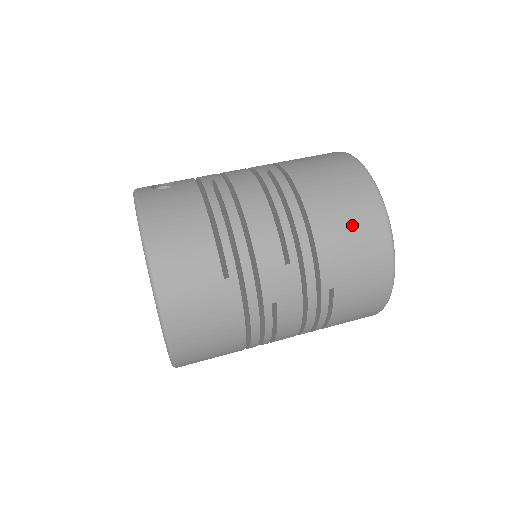
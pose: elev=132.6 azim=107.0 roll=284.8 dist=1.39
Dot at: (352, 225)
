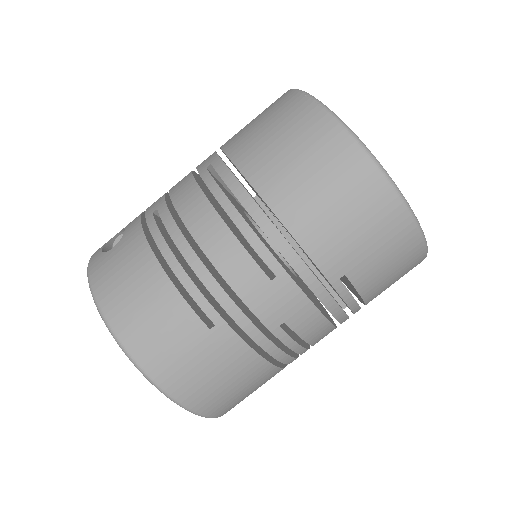
Dot at: (331, 193)
